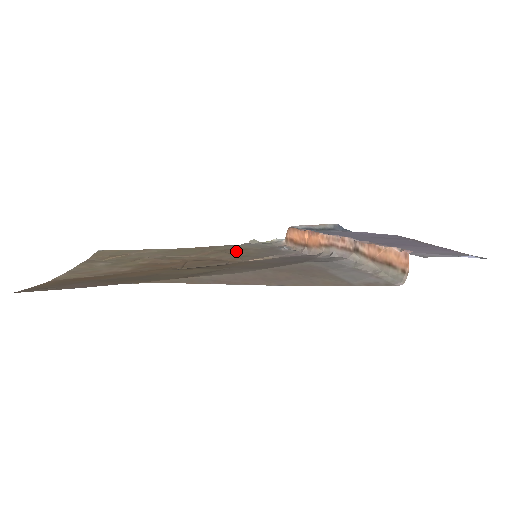
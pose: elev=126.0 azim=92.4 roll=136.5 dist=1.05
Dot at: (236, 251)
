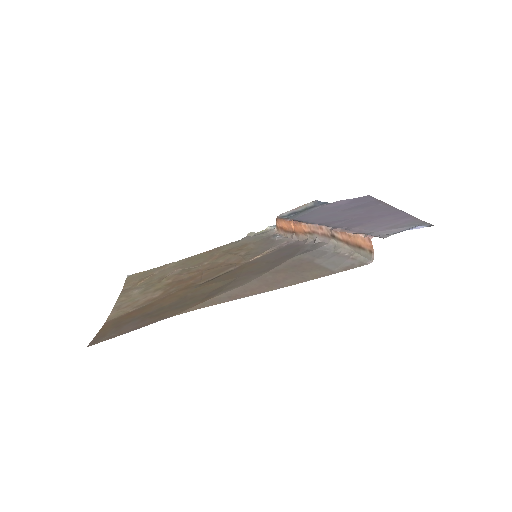
Dot at: (239, 249)
